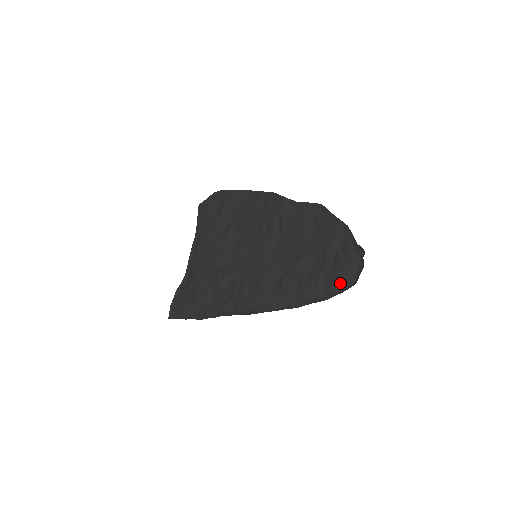
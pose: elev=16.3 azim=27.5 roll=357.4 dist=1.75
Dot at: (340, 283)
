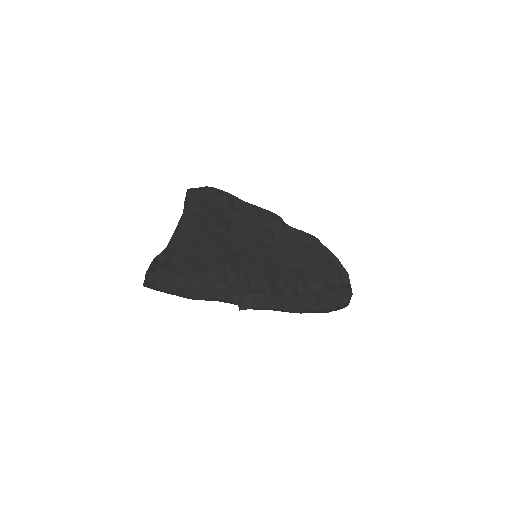
Dot at: (335, 302)
